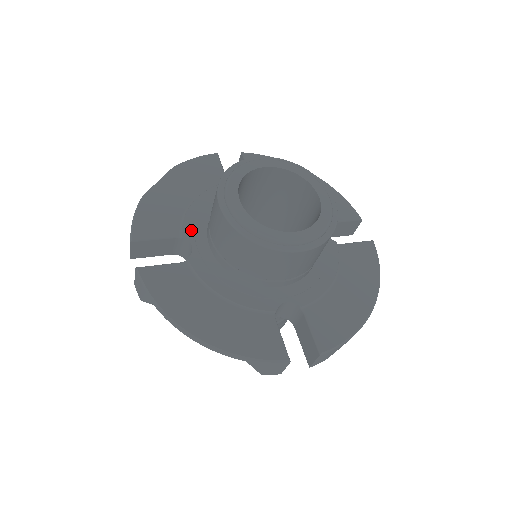
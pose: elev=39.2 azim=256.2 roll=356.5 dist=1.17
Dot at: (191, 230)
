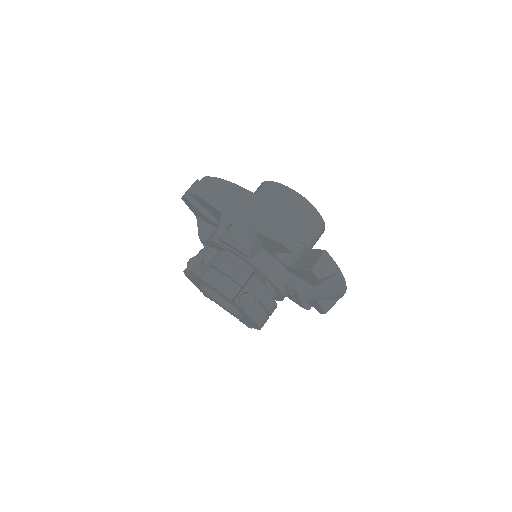
Dot at: occluded
